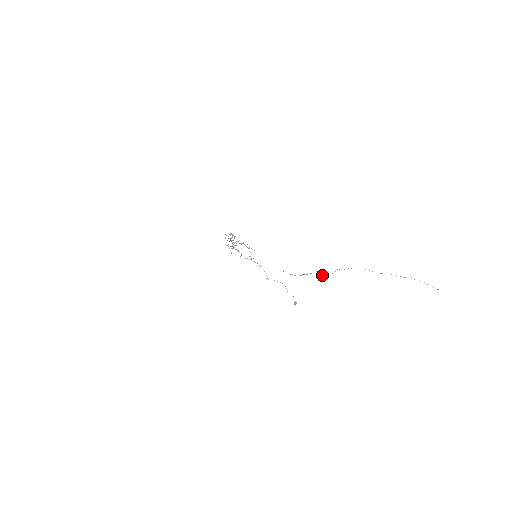
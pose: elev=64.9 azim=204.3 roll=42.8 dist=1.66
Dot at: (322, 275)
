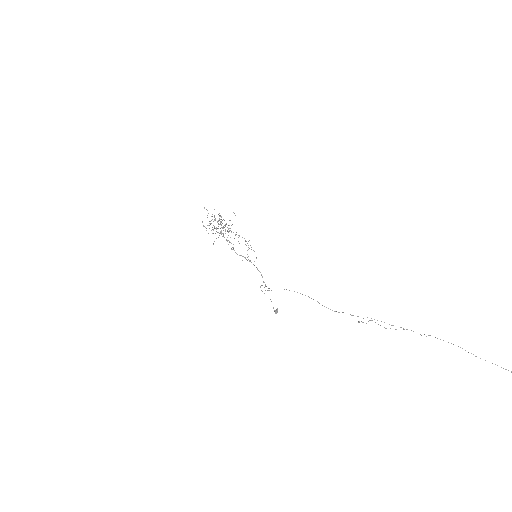
Dot at: occluded
